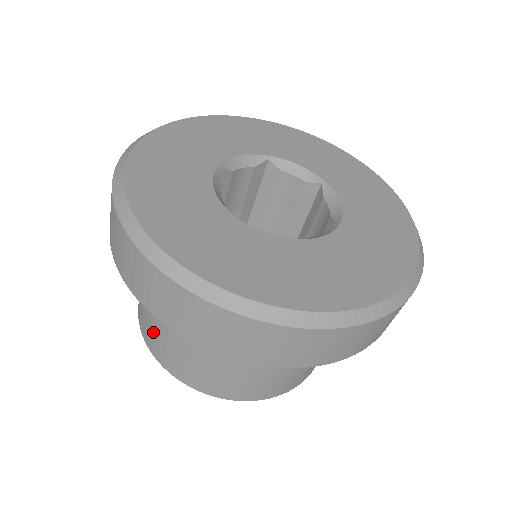
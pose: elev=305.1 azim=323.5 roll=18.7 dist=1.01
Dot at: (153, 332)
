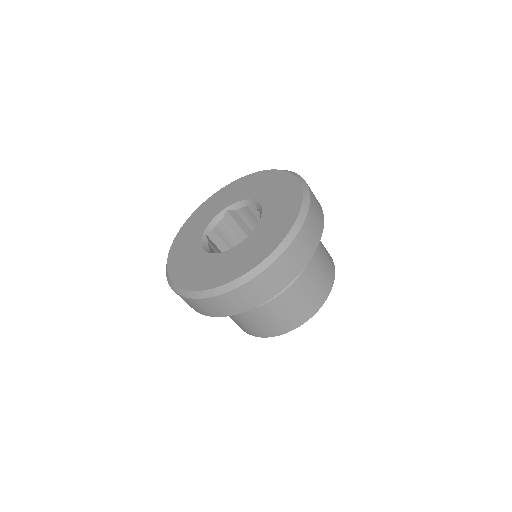
Dot at: occluded
